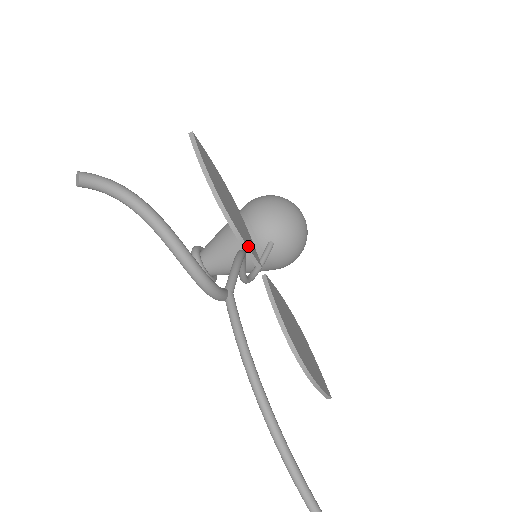
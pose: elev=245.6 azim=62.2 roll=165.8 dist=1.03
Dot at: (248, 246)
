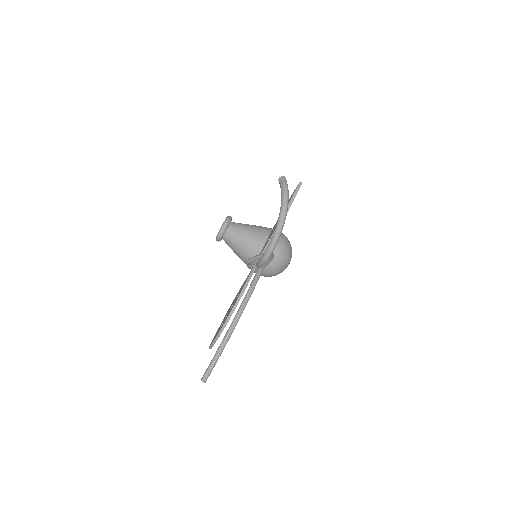
Dot at: occluded
